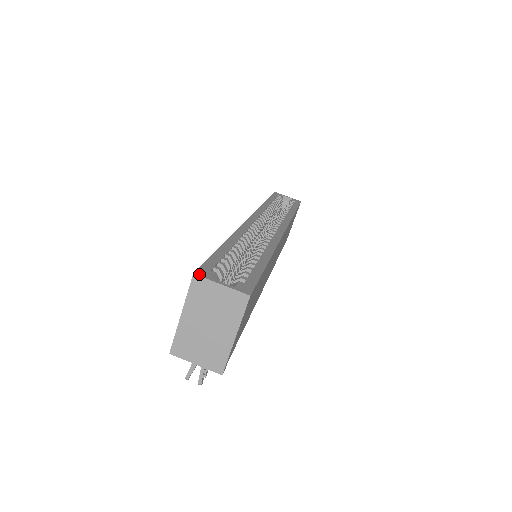
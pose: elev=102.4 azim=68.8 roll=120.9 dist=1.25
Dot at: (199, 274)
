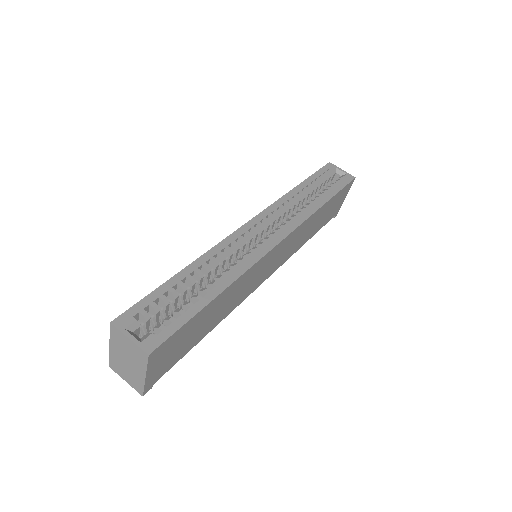
Dot at: (115, 323)
